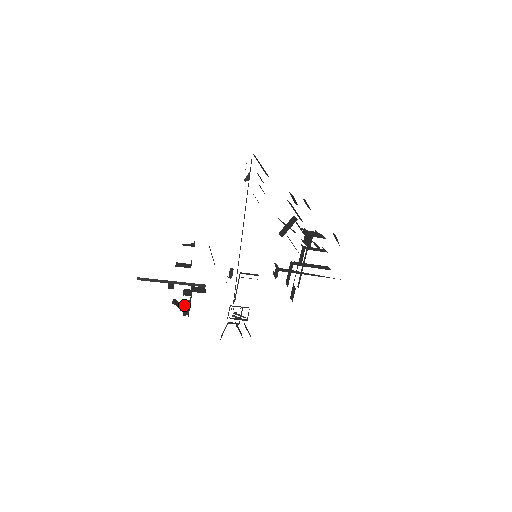
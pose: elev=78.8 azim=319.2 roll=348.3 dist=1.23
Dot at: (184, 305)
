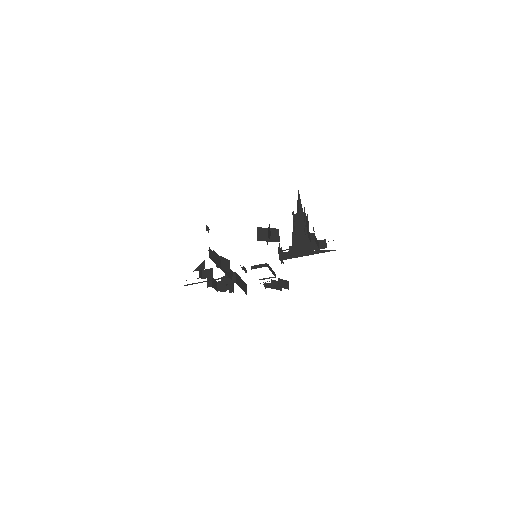
Dot at: (225, 290)
